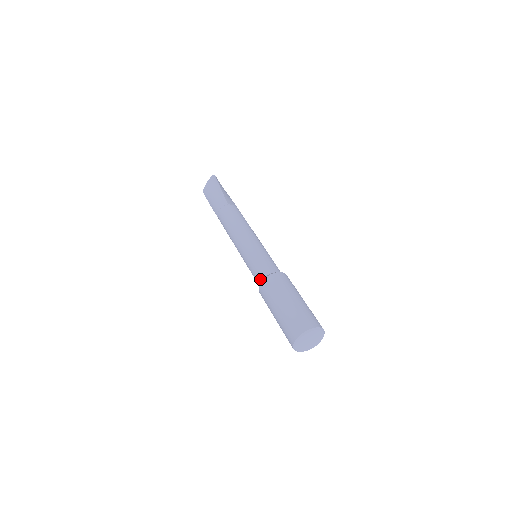
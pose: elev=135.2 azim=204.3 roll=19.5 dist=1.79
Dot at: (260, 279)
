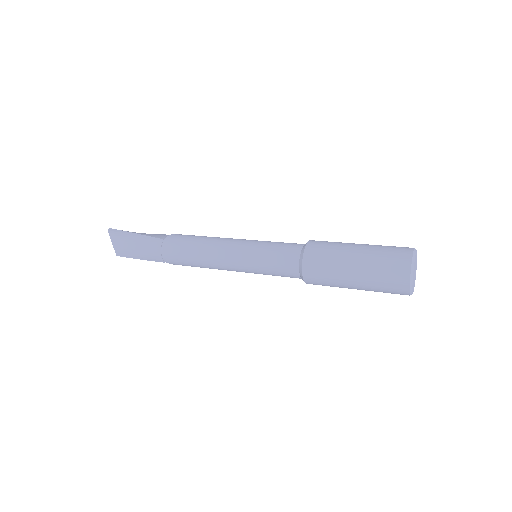
Dot at: (295, 270)
